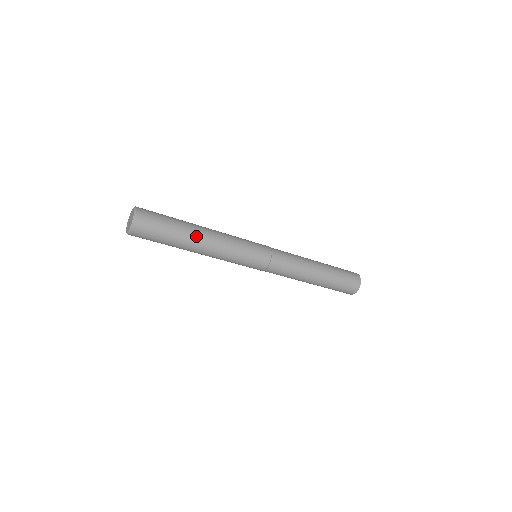
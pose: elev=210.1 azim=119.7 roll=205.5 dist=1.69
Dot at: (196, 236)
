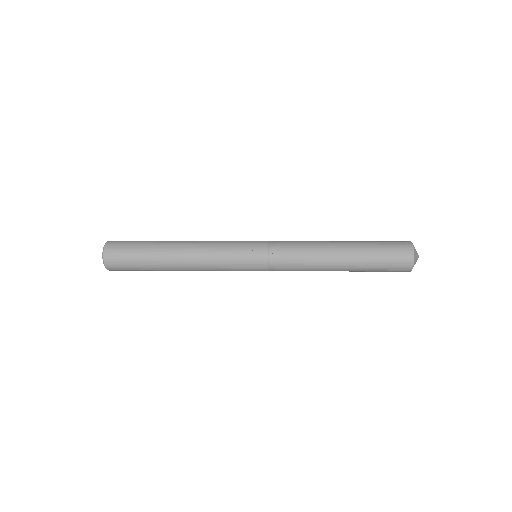
Dot at: occluded
